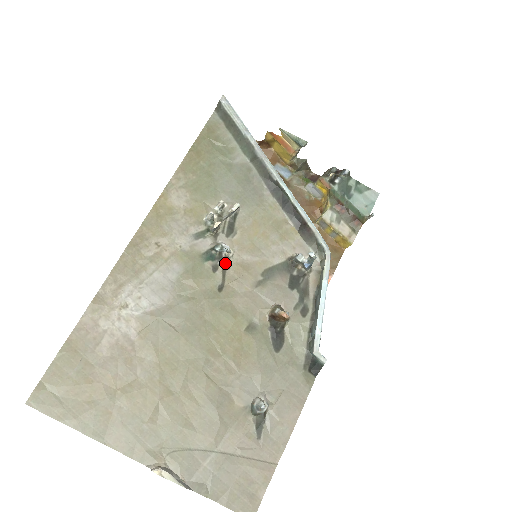
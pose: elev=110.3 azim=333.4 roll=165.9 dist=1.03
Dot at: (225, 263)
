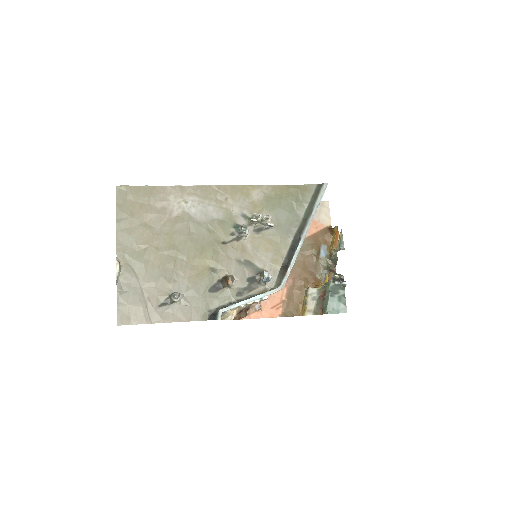
Dot at: (239, 238)
